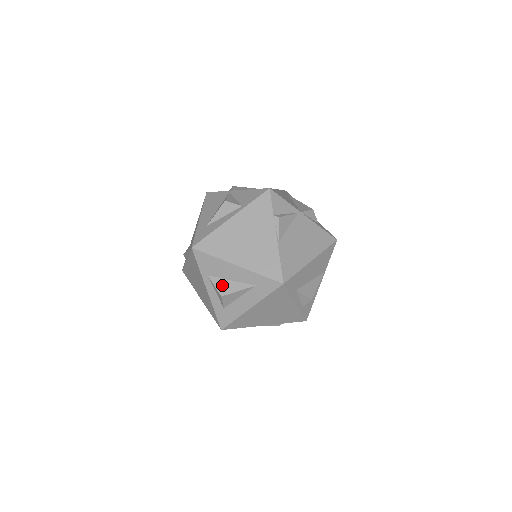
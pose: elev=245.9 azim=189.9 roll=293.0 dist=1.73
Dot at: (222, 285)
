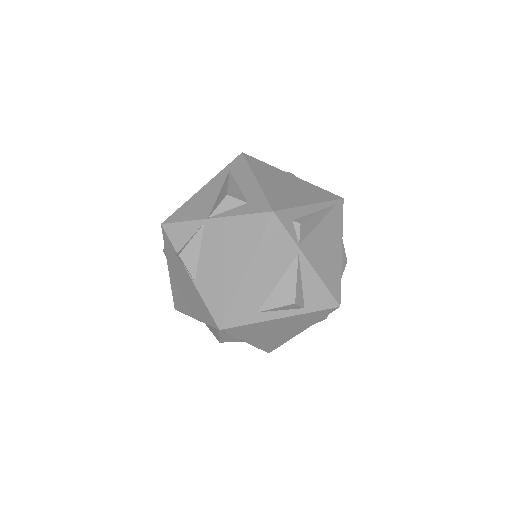
Dot at: (213, 332)
